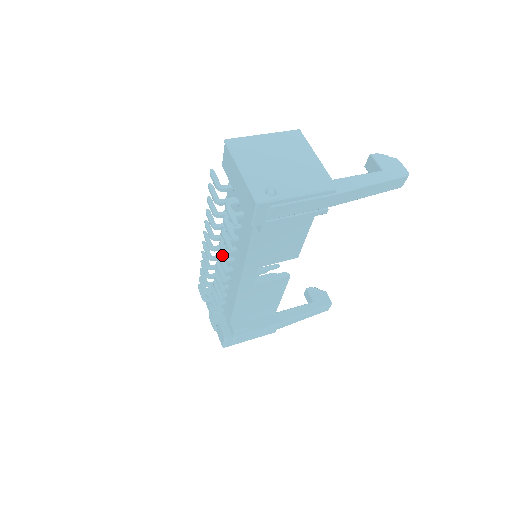
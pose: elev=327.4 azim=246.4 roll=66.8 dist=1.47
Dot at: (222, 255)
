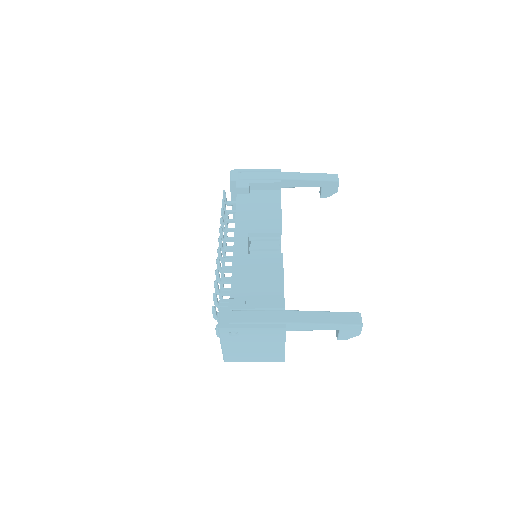
Dot at: (223, 236)
